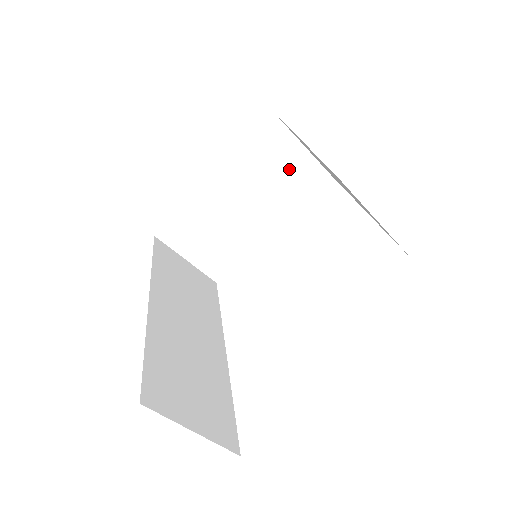
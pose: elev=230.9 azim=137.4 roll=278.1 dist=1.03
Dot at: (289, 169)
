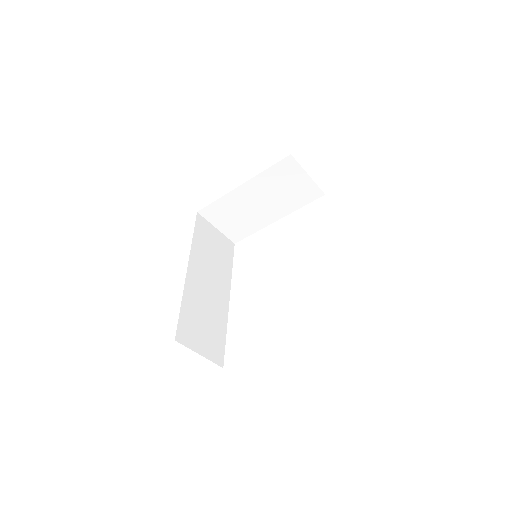
Dot at: (296, 187)
